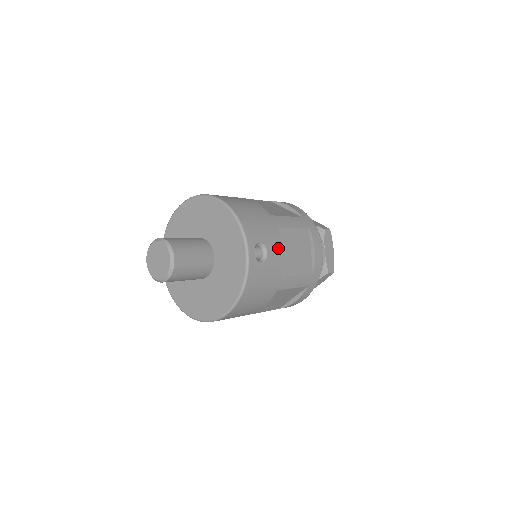
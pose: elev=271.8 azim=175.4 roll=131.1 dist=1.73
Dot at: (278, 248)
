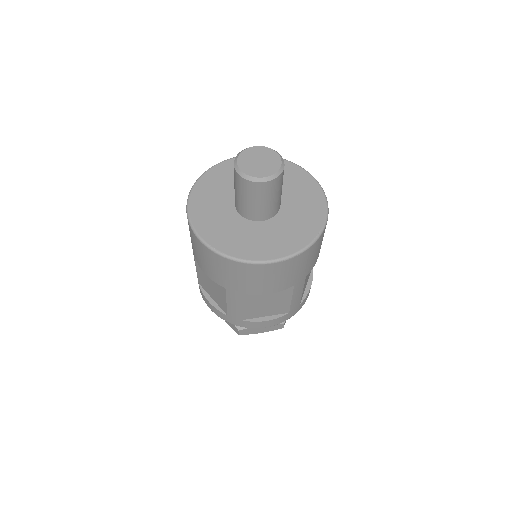
Dot at: occluded
